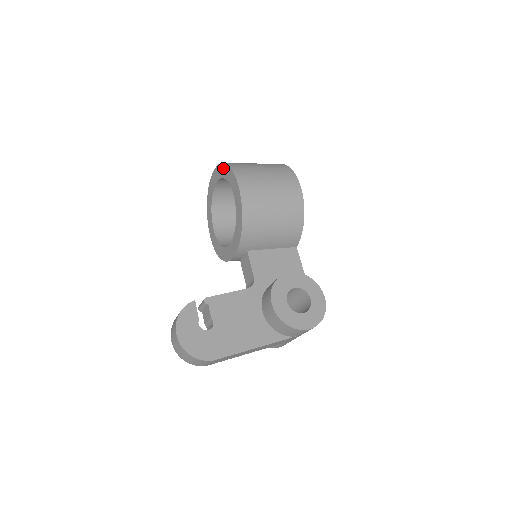
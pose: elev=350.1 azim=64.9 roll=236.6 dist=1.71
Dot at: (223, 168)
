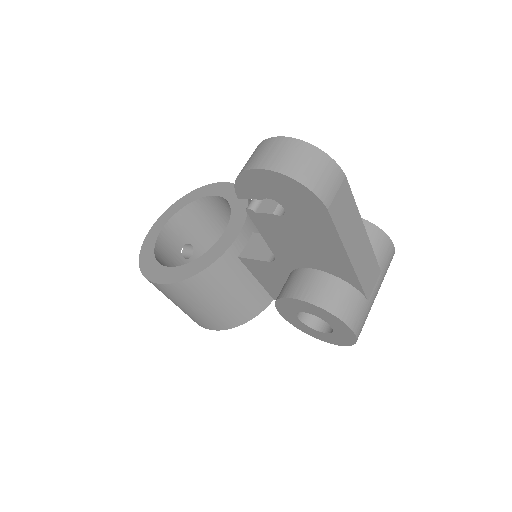
Dot at: (181, 201)
